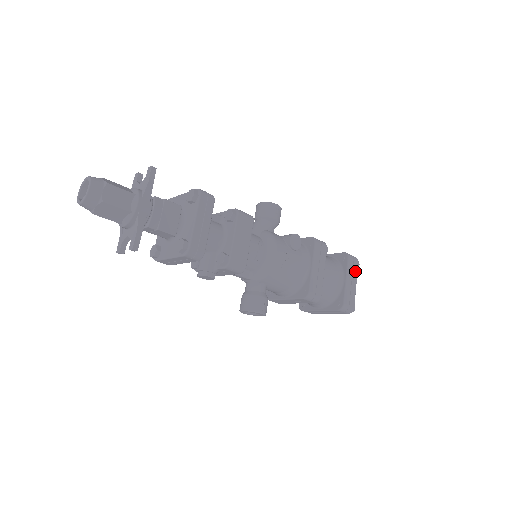
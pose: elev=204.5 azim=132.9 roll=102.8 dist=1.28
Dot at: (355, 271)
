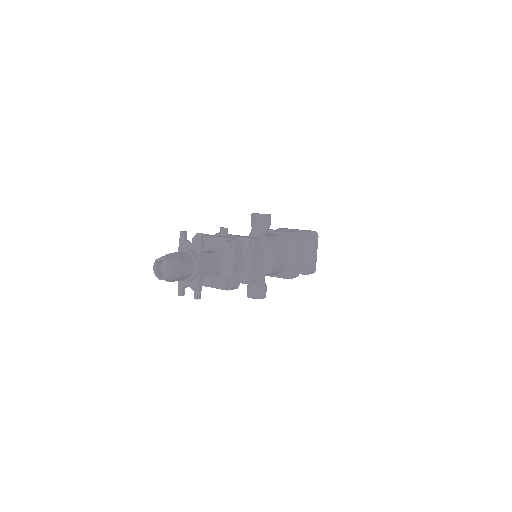
Dot at: (316, 244)
